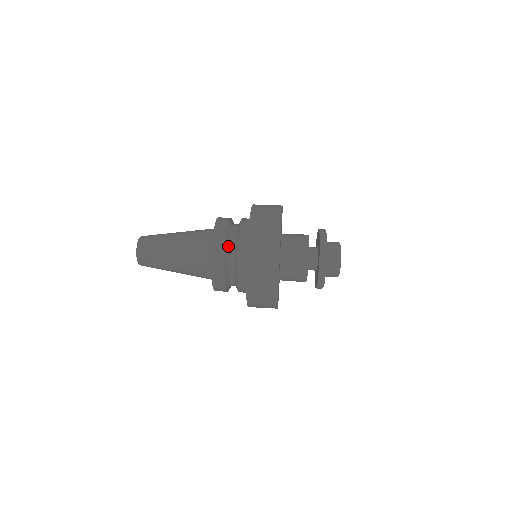
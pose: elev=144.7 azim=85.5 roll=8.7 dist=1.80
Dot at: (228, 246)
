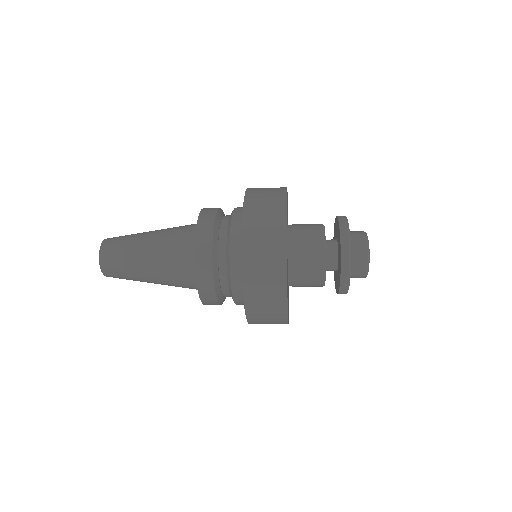
Dot at: occluded
